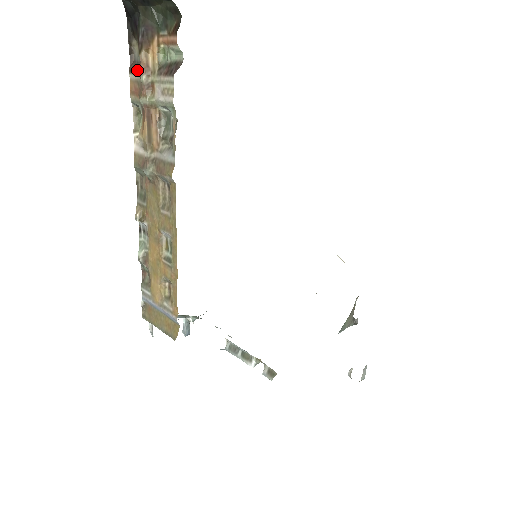
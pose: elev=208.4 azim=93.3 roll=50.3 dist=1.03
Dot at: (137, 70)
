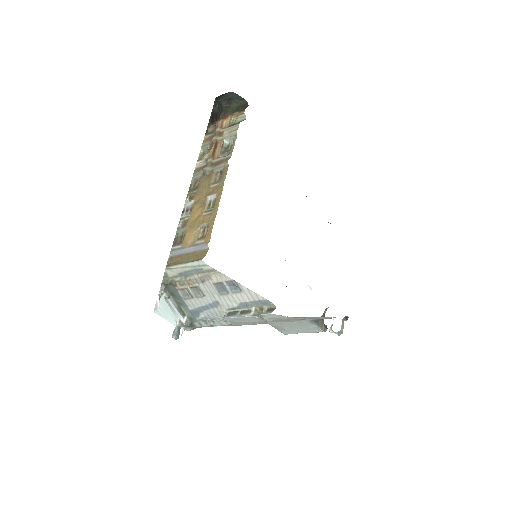
Dot at: (211, 133)
